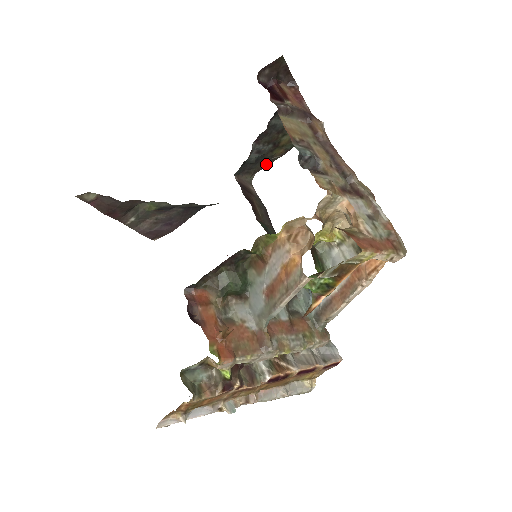
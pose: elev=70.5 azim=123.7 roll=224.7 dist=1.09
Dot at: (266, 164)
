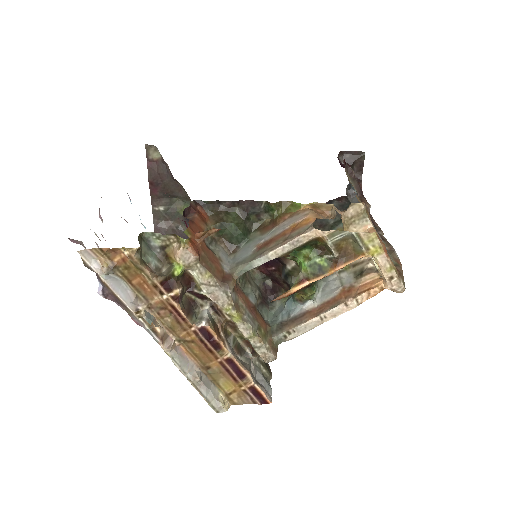
Dot at: occluded
